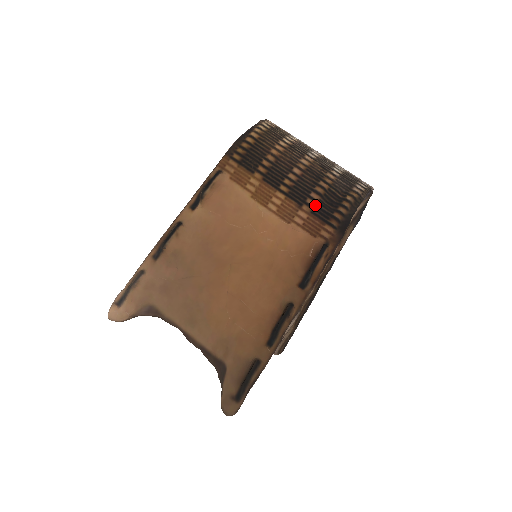
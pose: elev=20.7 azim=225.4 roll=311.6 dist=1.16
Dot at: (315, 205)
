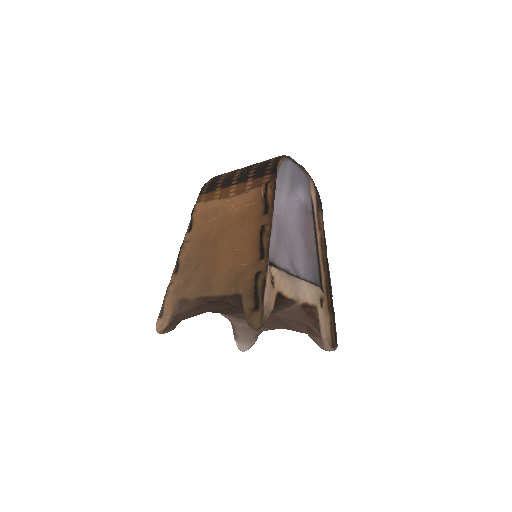
Dot at: (254, 174)
